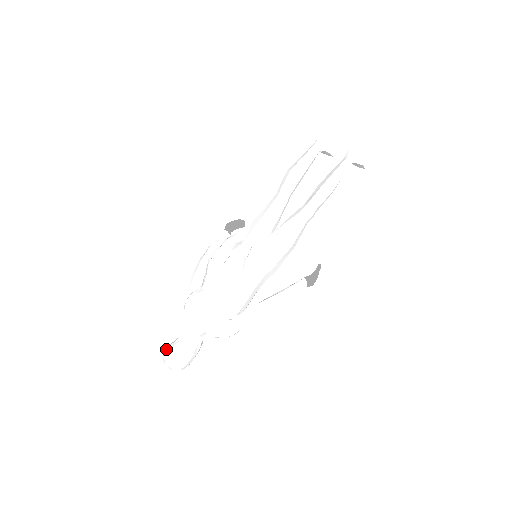
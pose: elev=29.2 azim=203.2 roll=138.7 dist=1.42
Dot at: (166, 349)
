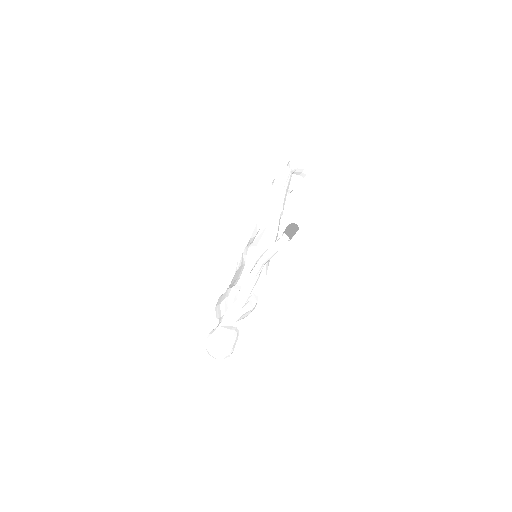
Dot at: occluded
